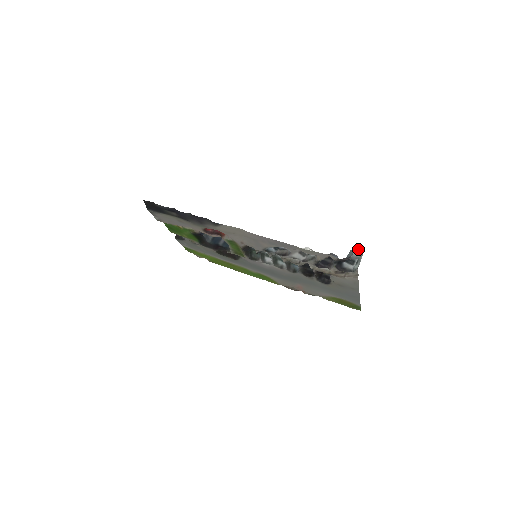
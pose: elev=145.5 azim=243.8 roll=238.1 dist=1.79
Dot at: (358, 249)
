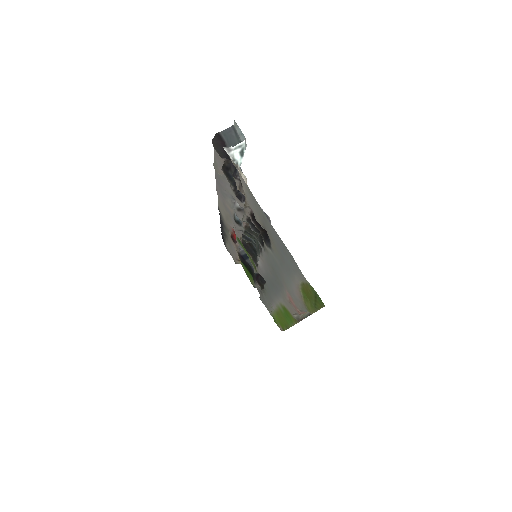
Dot at: (239, 131)
